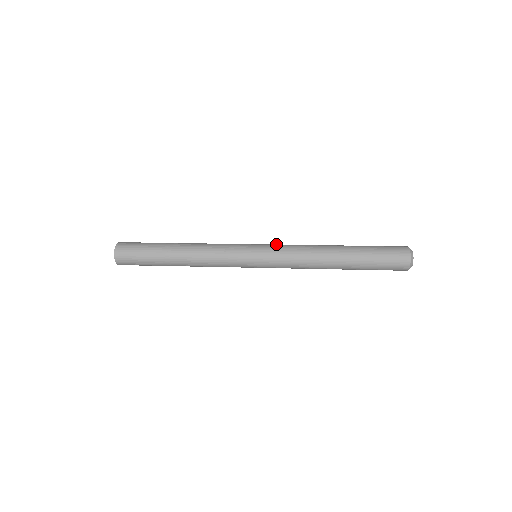
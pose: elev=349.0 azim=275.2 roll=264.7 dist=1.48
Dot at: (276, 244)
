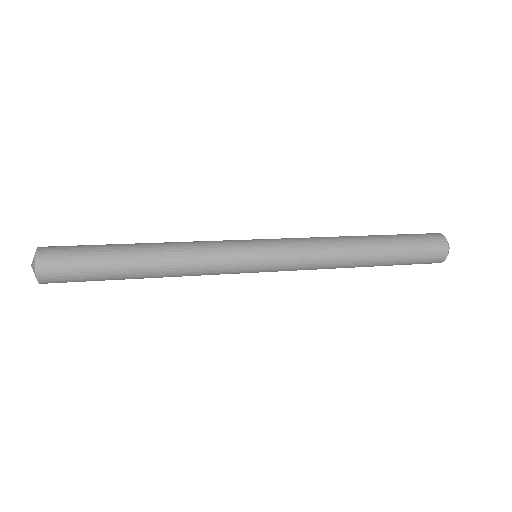
Dot at: occluded
